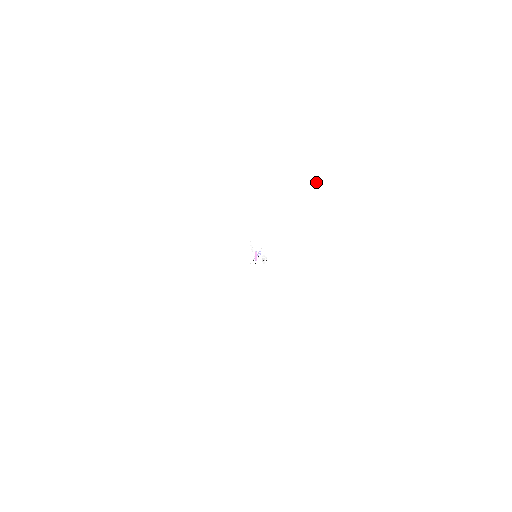
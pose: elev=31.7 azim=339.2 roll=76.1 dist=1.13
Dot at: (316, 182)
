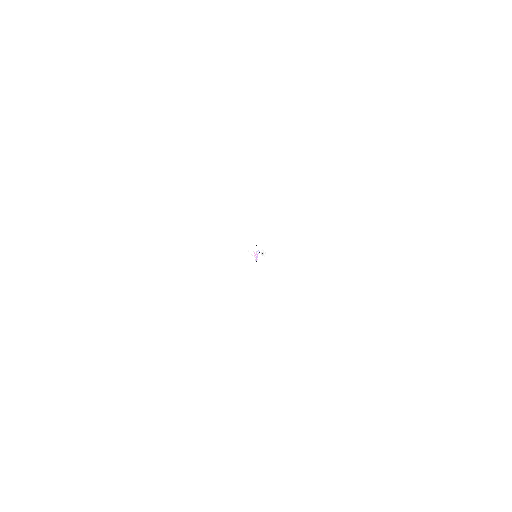
Dot at: (277, 190)
